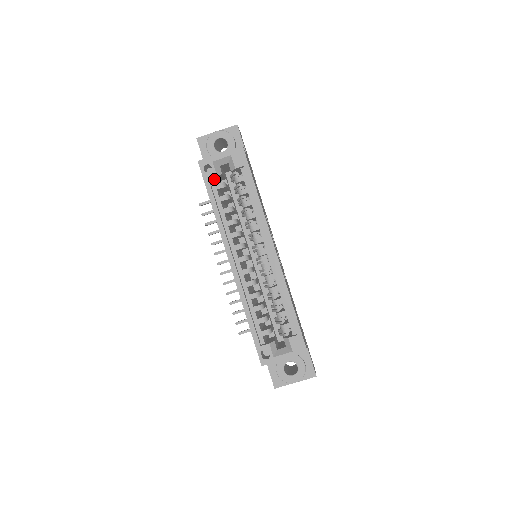
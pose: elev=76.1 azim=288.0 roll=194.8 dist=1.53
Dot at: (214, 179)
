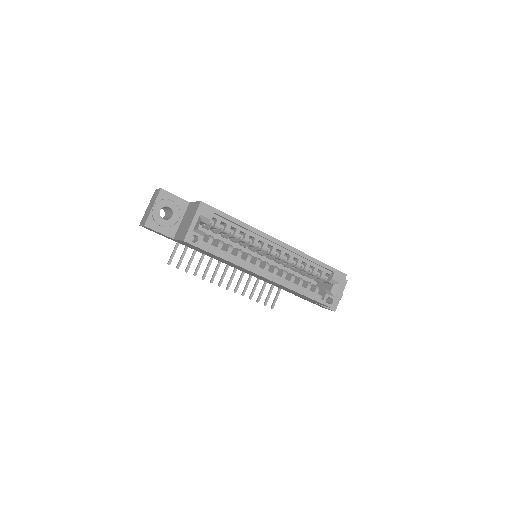
Dot at: occluded
